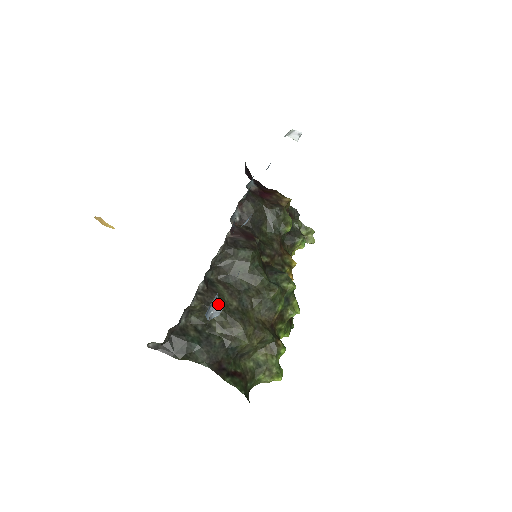
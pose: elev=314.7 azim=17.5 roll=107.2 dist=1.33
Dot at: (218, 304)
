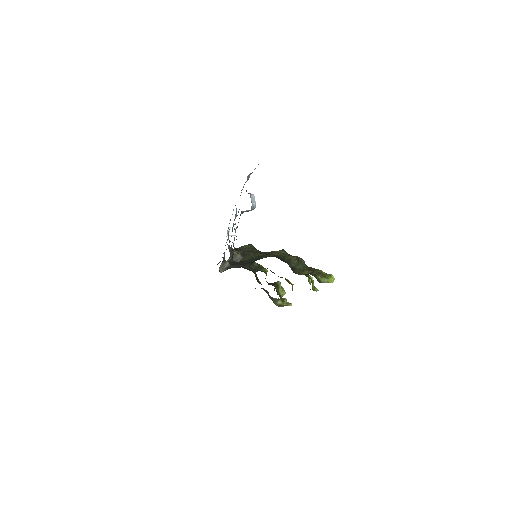
Dot at: (250, 194)
